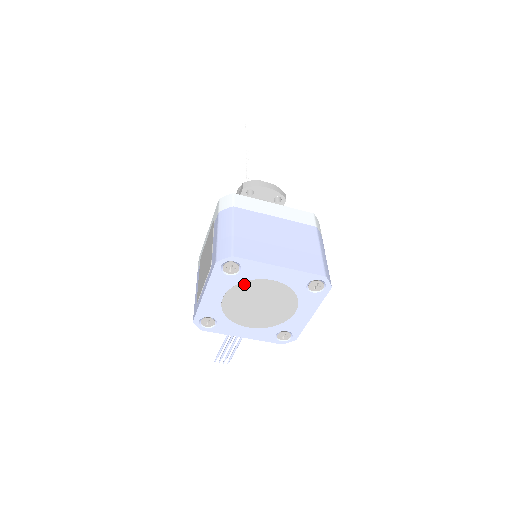
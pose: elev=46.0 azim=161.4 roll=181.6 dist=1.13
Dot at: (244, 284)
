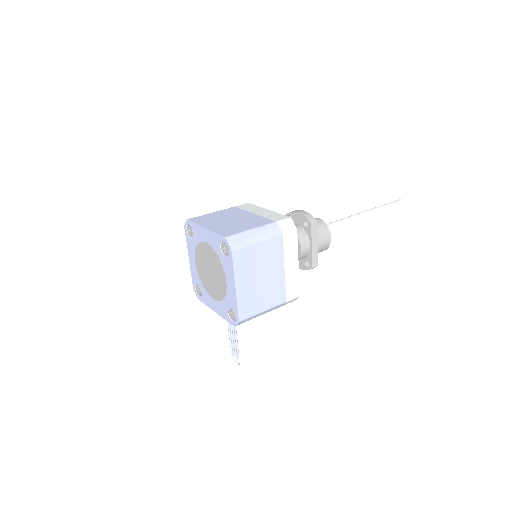
Dot at: (198, 247)
